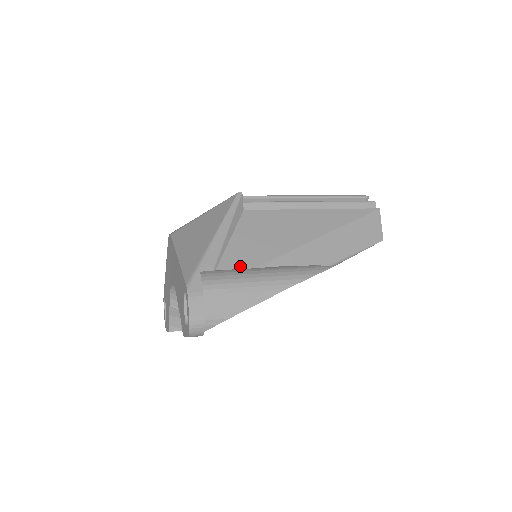
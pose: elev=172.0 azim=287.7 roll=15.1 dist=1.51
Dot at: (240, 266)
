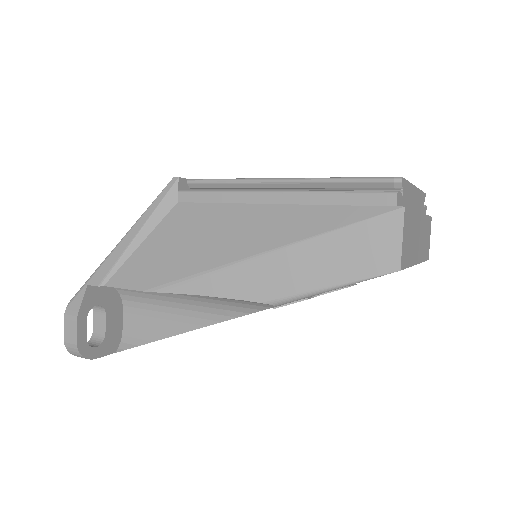
Dot at: (130, 285)
